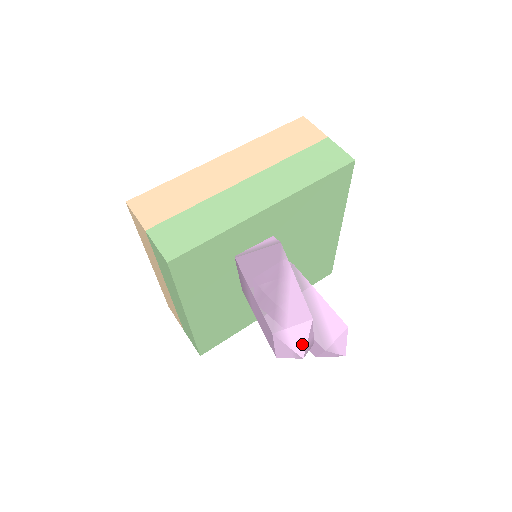
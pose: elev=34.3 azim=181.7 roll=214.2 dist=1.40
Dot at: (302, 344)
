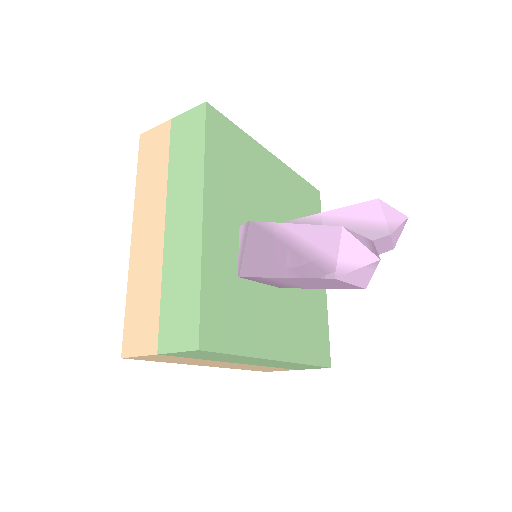
Dot at: (363, 252)
